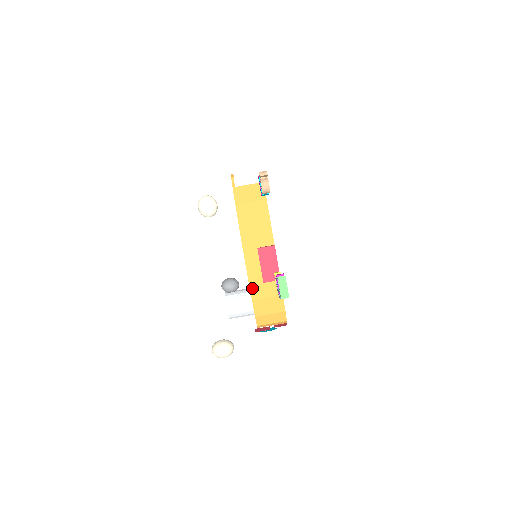
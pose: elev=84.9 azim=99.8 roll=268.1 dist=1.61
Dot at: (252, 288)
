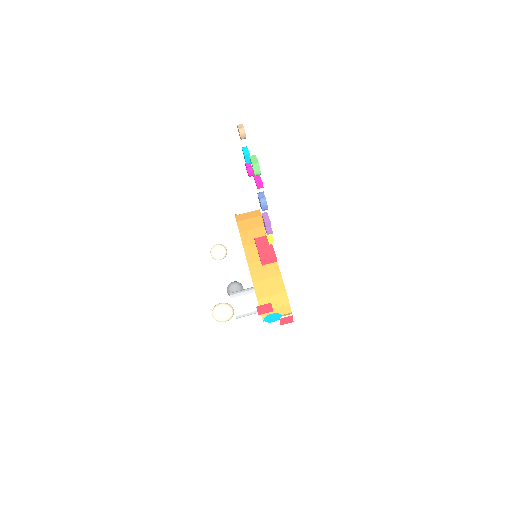
Dot at: (252, 272)
